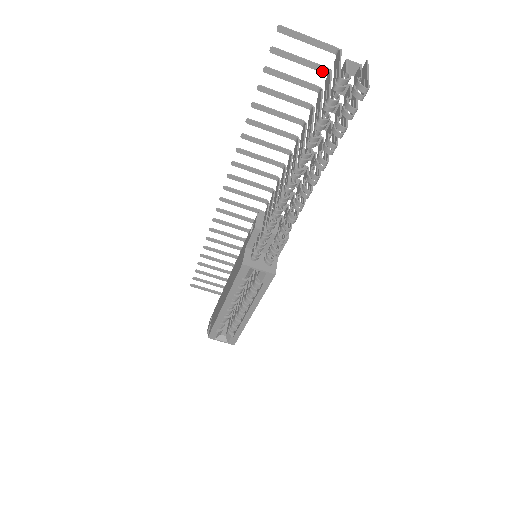
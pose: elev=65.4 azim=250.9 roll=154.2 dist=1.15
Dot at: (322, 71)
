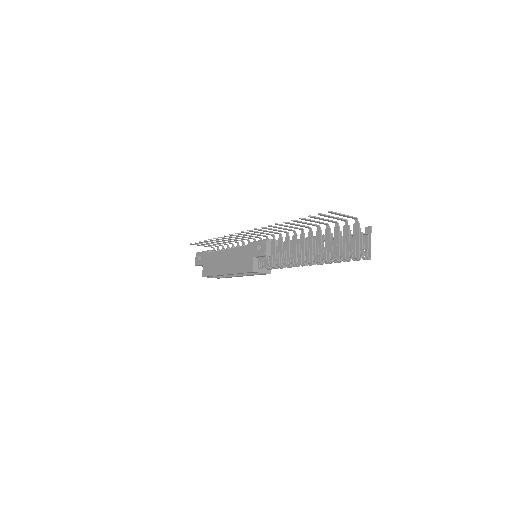
Dot at: (343, 220)
